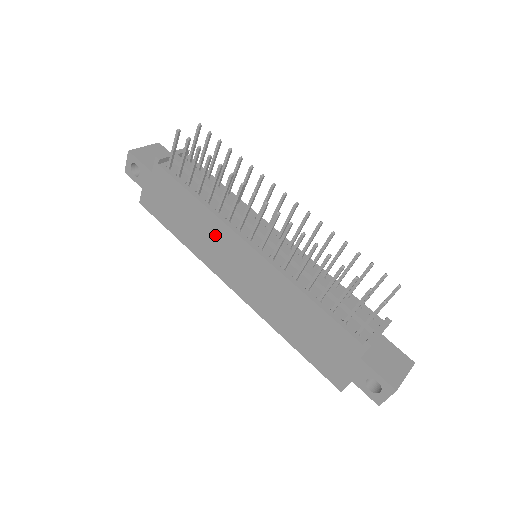
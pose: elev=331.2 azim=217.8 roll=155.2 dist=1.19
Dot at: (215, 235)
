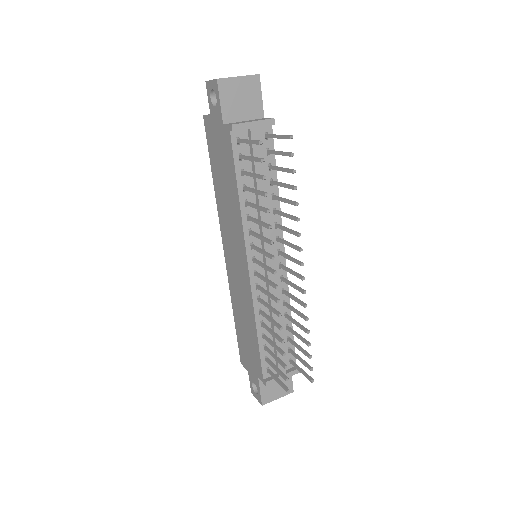
Dot at: (234, 225)
